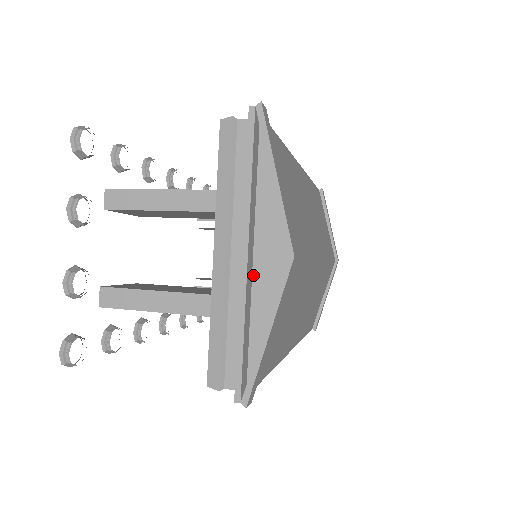
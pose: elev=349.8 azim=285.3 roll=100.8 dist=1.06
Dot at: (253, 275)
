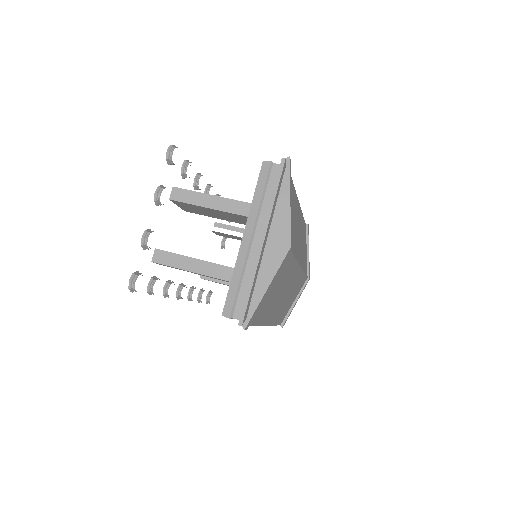
Dot at: (264, 254)
